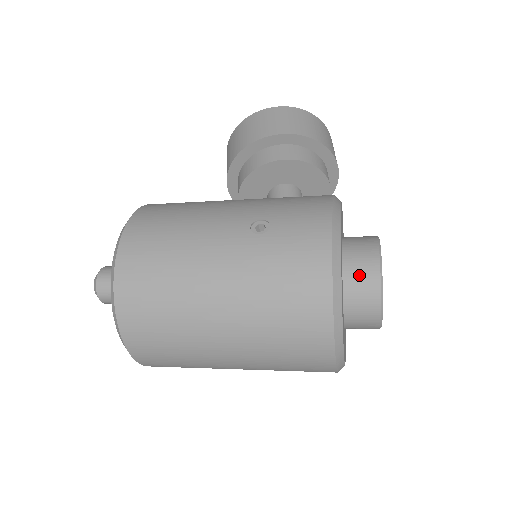
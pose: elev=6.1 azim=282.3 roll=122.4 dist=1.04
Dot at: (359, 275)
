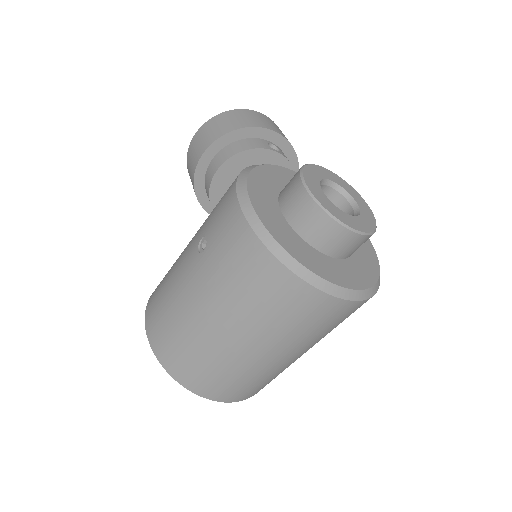
Dot at: (299, 213)
